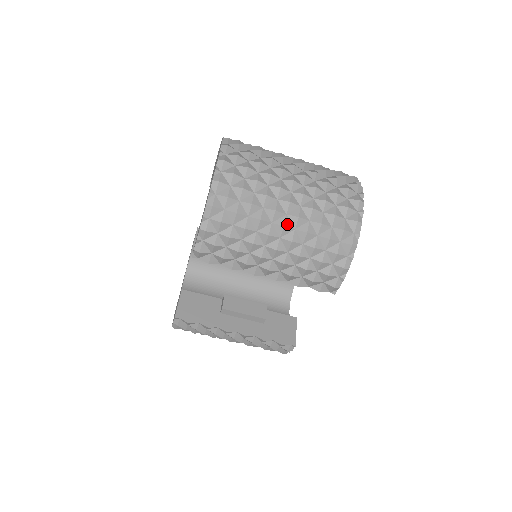
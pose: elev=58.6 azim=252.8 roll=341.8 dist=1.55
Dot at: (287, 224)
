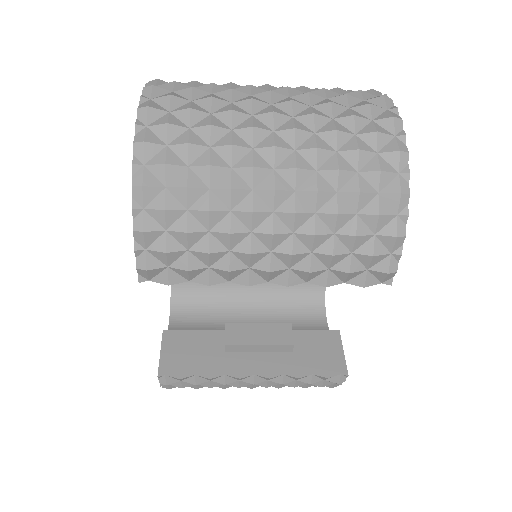
Dot at: (279, 185)
